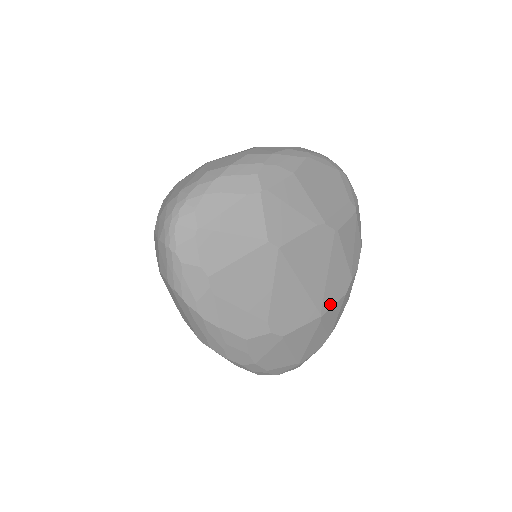
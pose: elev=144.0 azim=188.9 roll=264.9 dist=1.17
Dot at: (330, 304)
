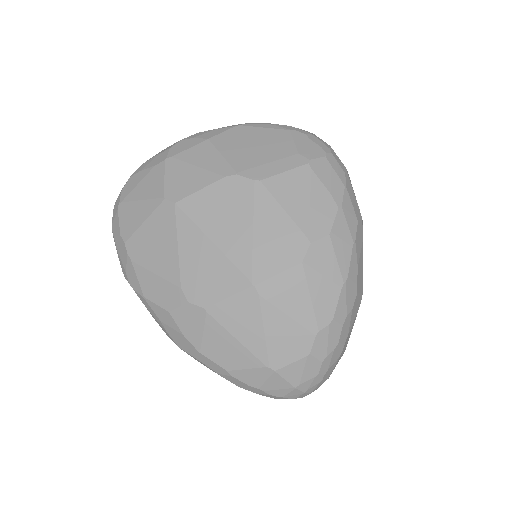
Dot at: (269, 272)
